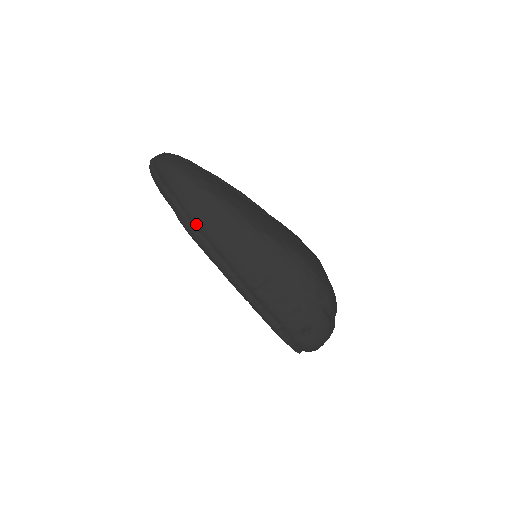
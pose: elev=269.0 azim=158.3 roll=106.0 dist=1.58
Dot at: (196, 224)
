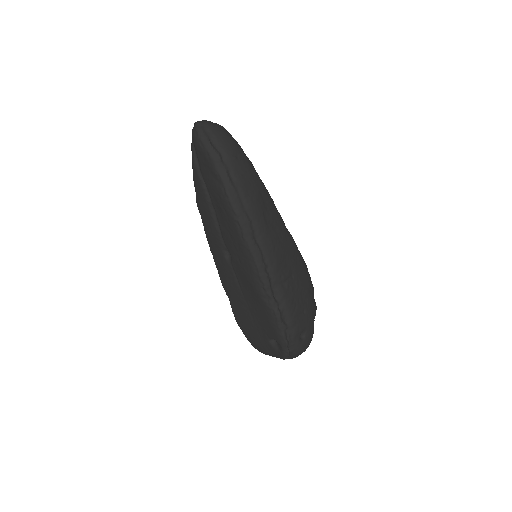
Dot at: (246, 202)
